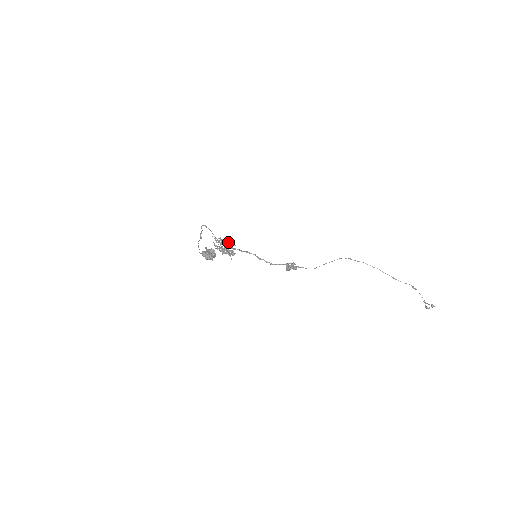
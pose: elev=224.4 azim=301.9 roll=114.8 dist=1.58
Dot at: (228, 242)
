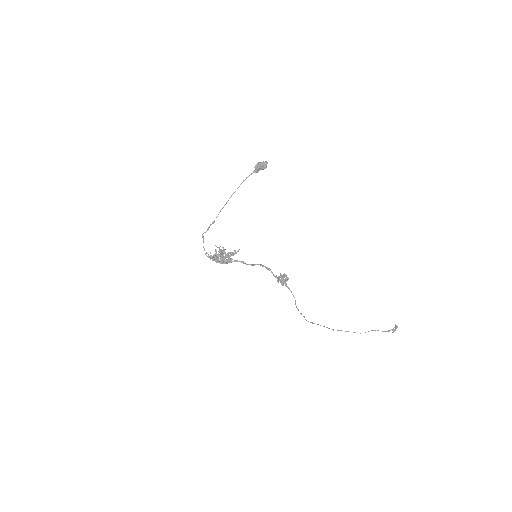
Dot at: (225, 253)
